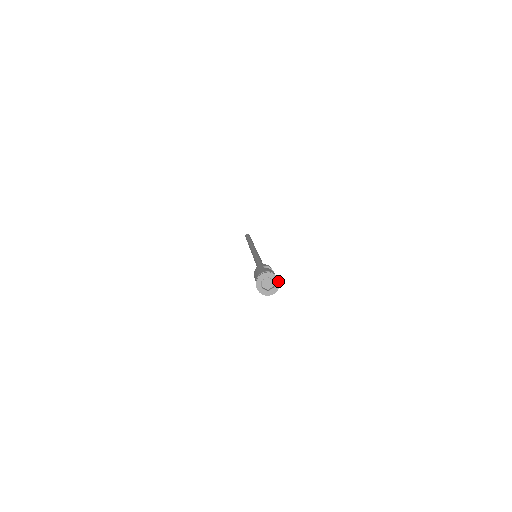
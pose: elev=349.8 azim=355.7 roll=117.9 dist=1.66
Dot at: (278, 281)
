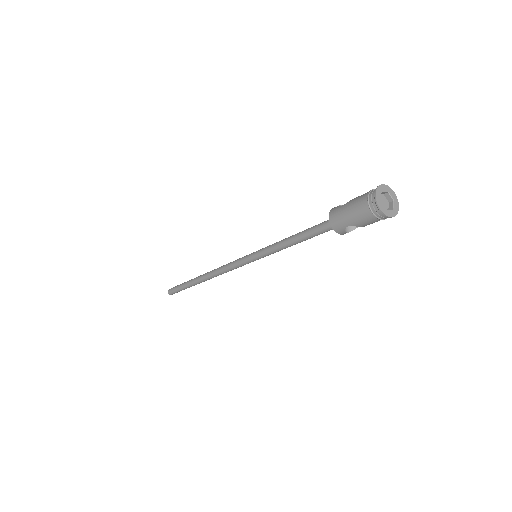
Dot at: (391, 191)
